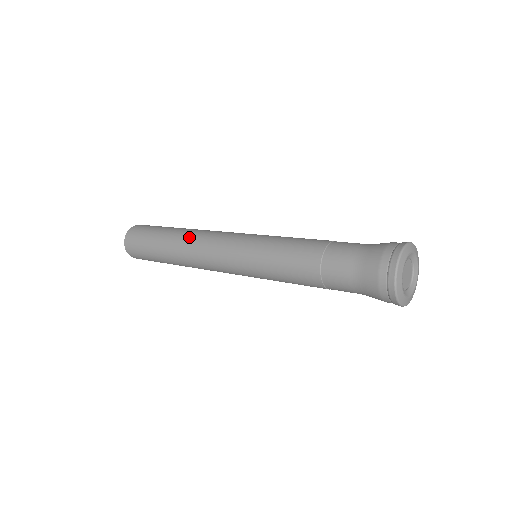
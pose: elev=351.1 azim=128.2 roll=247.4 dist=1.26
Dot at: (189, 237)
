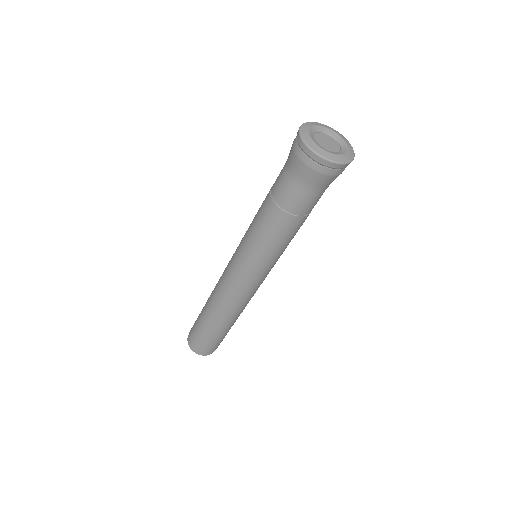
Dot at: occluded
